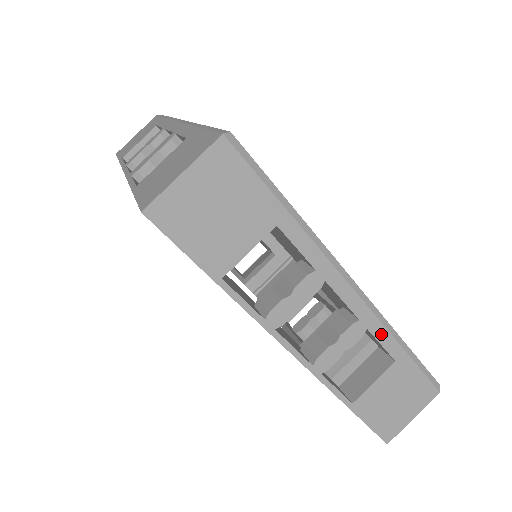
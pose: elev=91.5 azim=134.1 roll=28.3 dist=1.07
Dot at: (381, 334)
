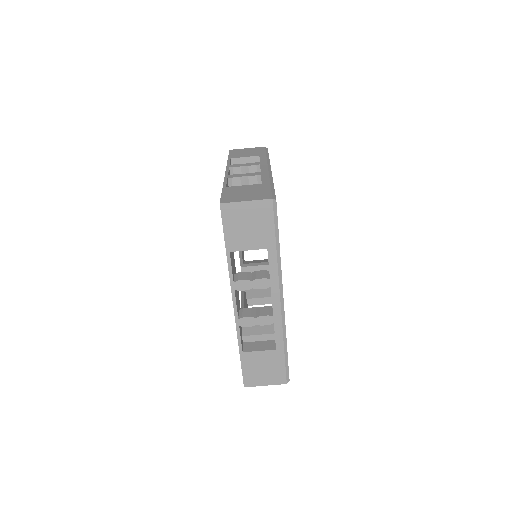
Dot at: (278, 331)
